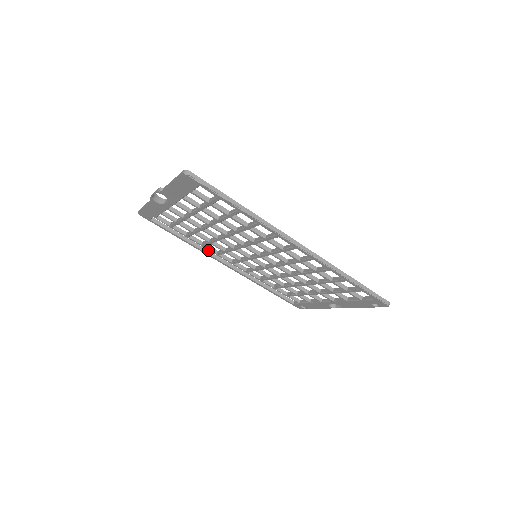
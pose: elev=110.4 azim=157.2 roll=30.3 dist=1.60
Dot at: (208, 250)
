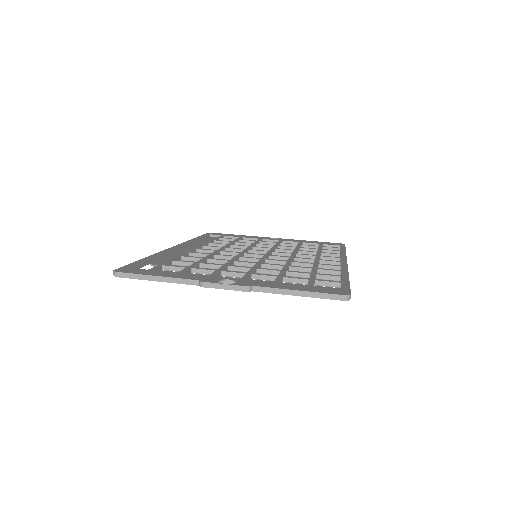
Dot at: (168, 252)
